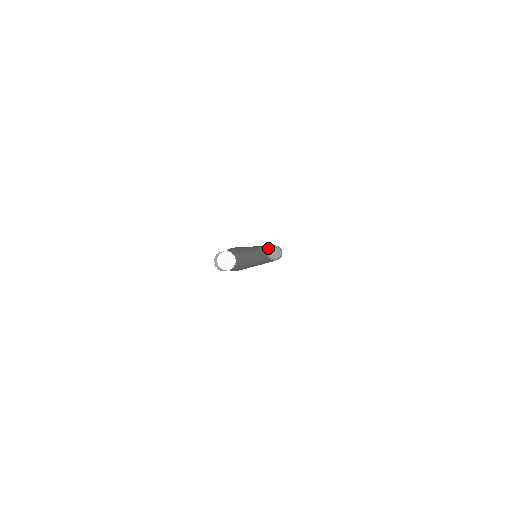
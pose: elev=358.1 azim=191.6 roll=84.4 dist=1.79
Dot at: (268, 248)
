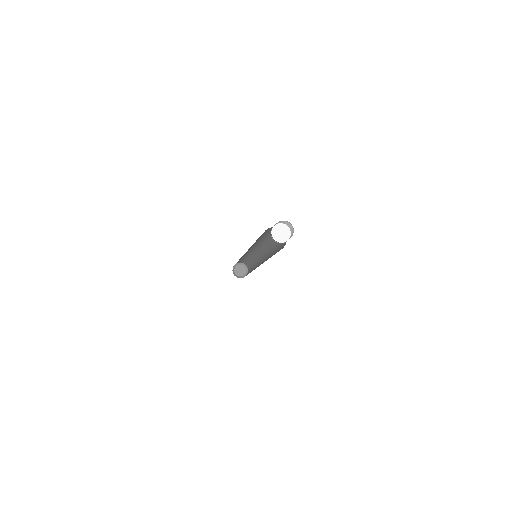
Dot at: occluded
